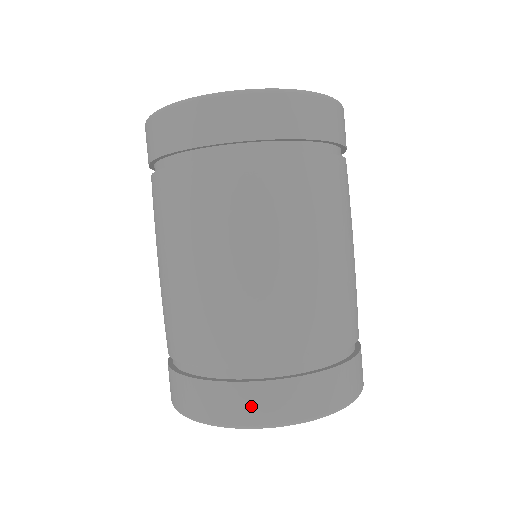
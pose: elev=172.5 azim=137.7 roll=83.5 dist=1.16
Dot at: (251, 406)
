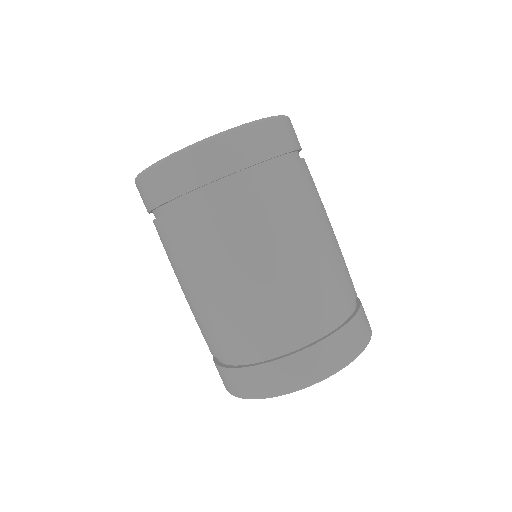
Dot at: (254, 384)
